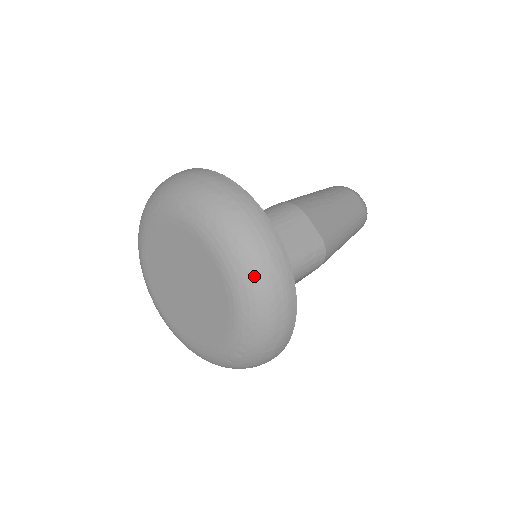
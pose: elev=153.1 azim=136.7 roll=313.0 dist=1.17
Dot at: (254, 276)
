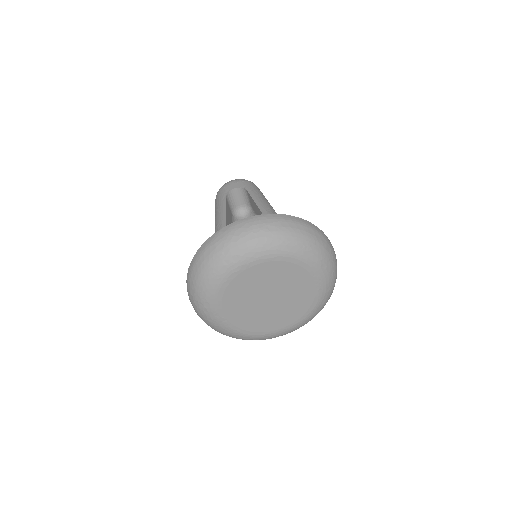
Dot at: occluded
